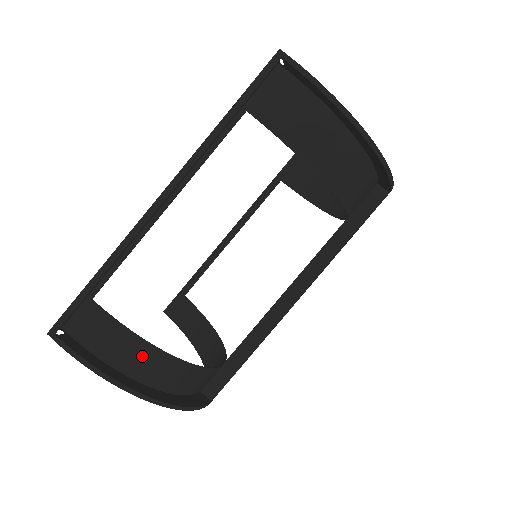
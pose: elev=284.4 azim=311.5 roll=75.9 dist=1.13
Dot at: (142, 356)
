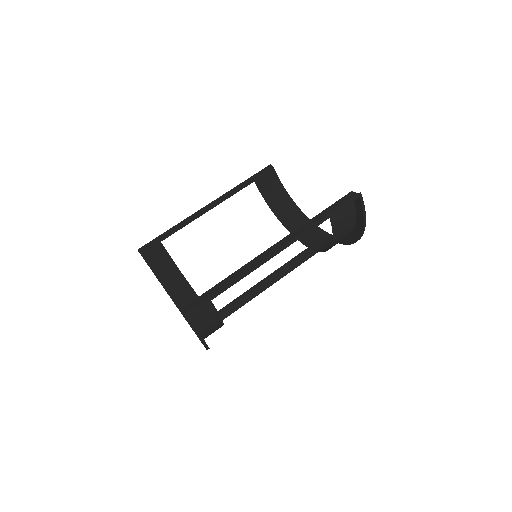
Dot at: (214, 326)
